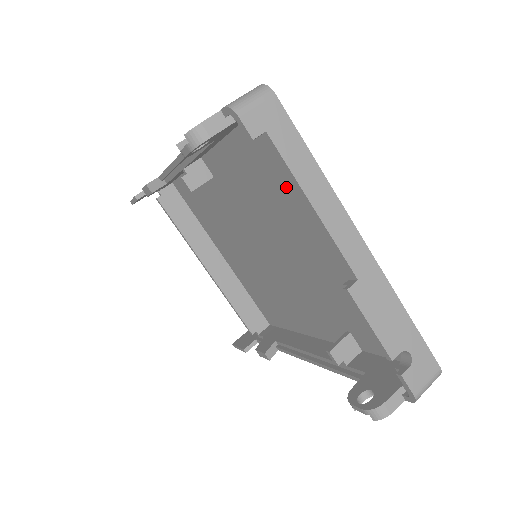
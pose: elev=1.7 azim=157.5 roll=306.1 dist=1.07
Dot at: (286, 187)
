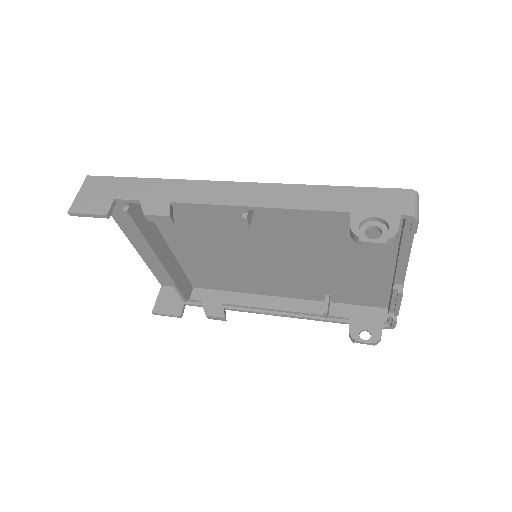
Dot at: (367, 234)
